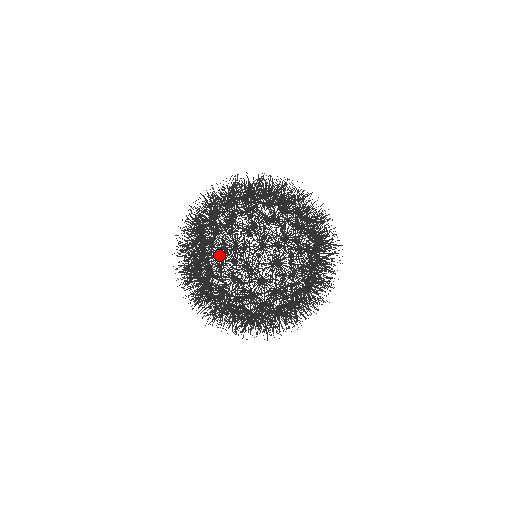
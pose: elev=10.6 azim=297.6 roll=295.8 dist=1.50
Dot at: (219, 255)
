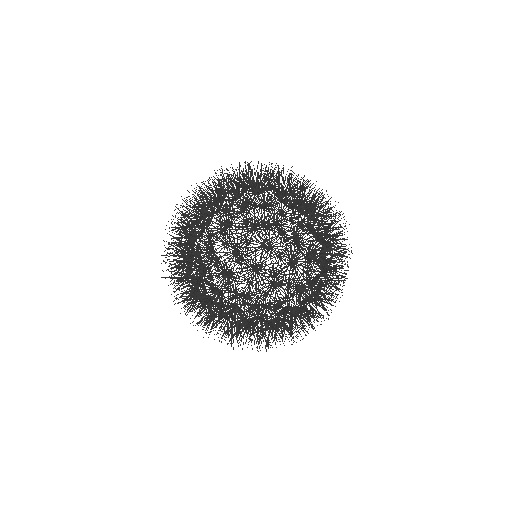
Dot at: (233, 307)
